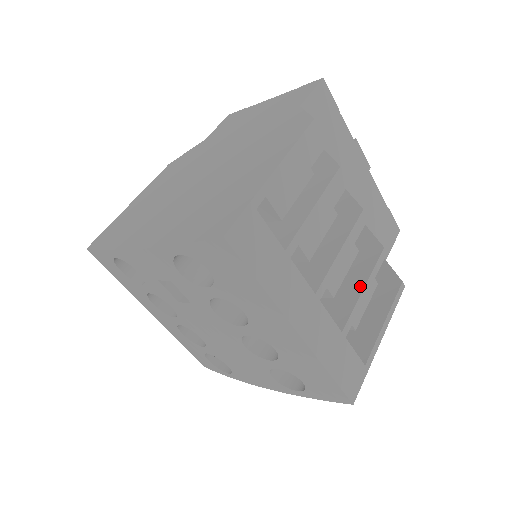
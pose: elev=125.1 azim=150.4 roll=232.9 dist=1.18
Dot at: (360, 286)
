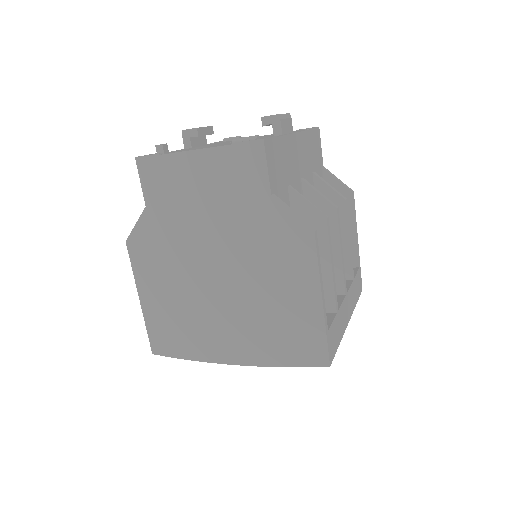
Dot at: (346, 241)
